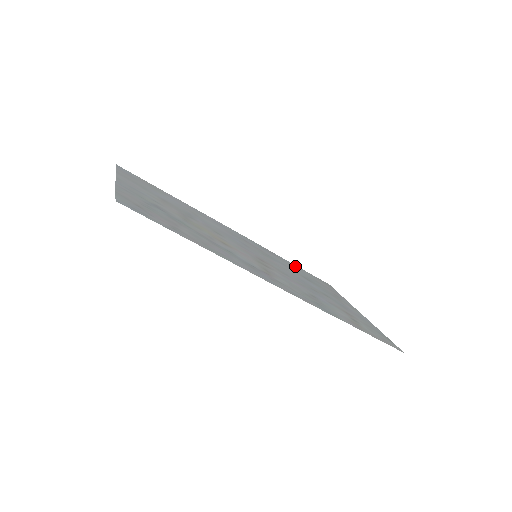
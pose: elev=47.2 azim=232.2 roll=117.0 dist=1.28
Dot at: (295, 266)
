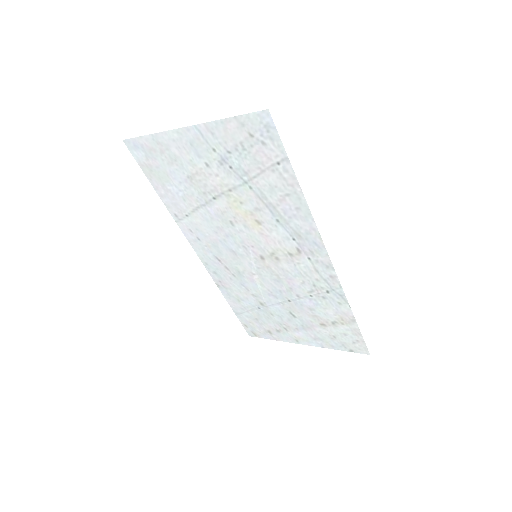
Dot at: (235, 305)
